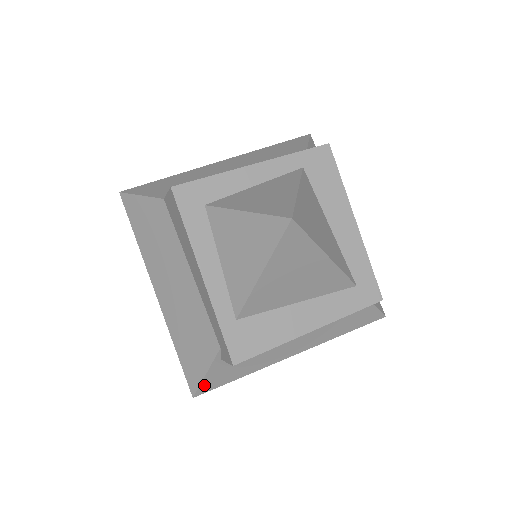
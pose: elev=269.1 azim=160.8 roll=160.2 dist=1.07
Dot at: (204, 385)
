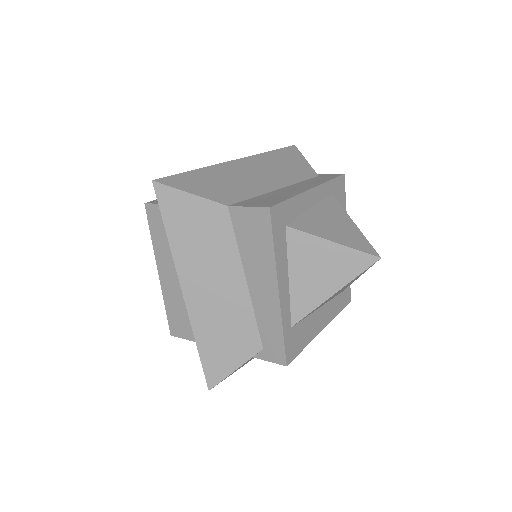
Dot at: occluded
